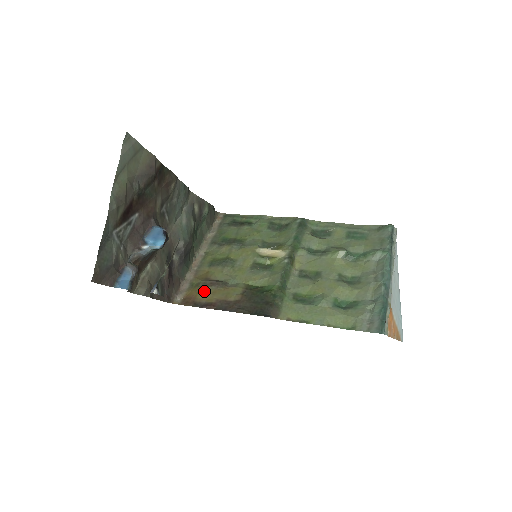
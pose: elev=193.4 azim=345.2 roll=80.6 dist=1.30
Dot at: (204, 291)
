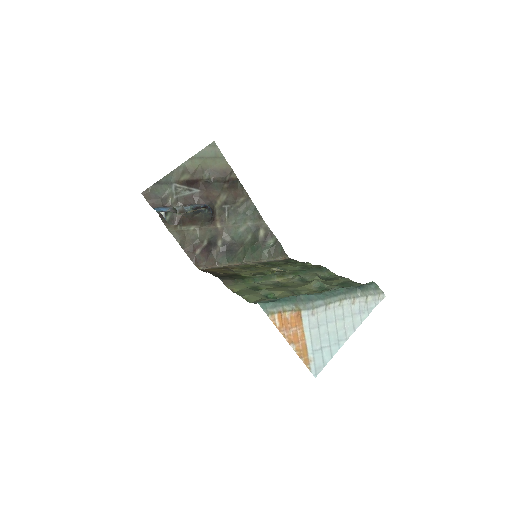
Dot at: (217, 269)
